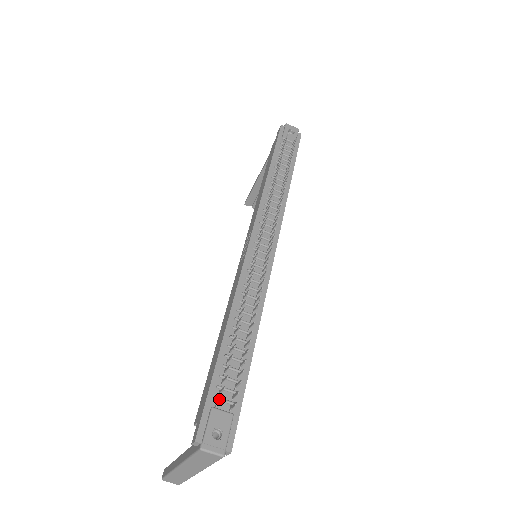
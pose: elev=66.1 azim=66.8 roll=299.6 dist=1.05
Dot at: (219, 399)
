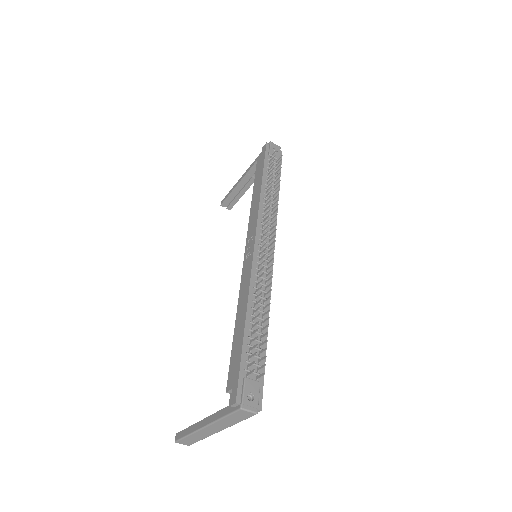
Dot at: (251, 371)
